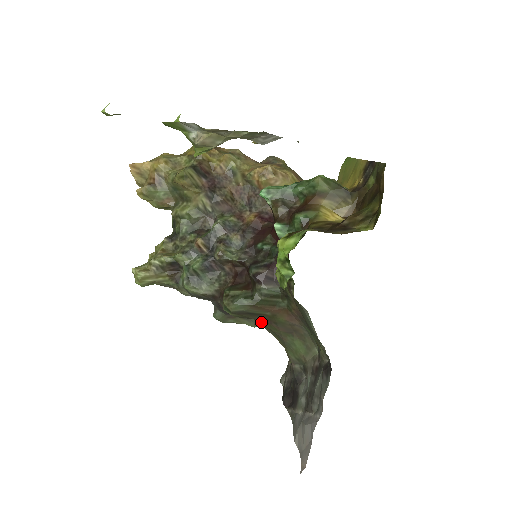
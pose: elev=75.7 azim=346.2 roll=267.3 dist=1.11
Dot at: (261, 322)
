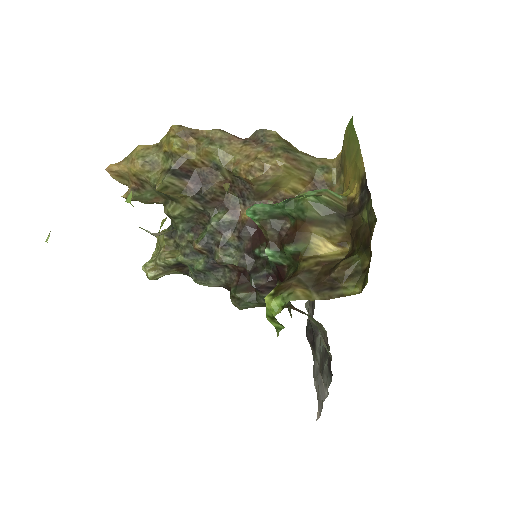
Dot at: occluded
